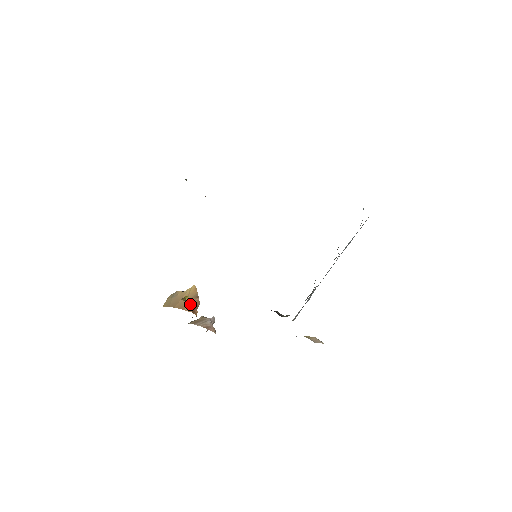
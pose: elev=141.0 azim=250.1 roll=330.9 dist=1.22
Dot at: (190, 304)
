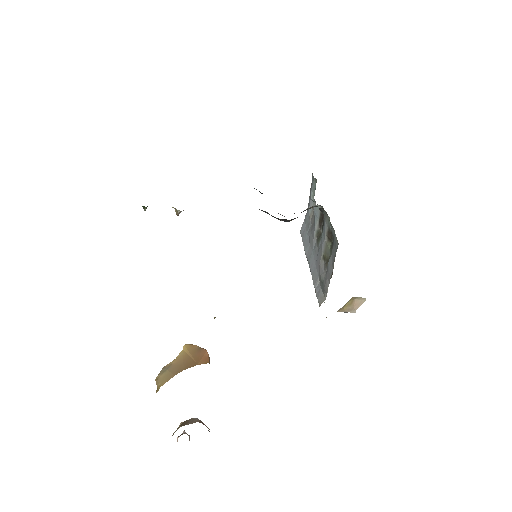
Dot at: (201, 356)
